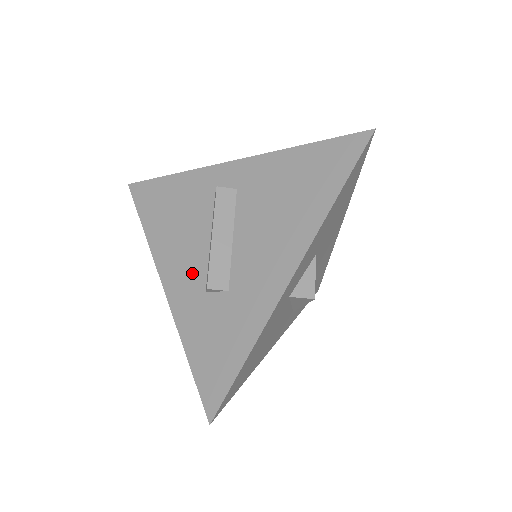
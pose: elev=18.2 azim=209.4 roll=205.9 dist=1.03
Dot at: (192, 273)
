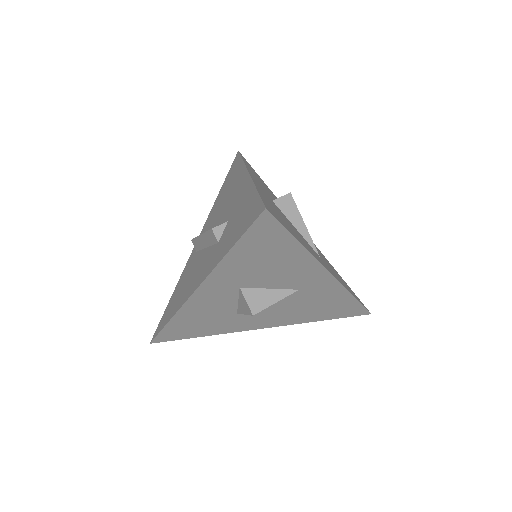
Dot at: (206, 260)
